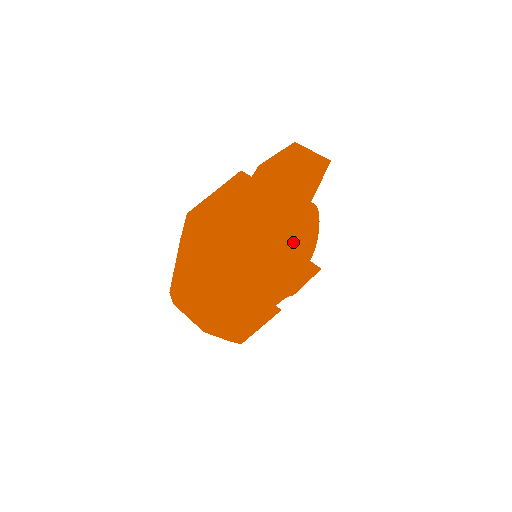
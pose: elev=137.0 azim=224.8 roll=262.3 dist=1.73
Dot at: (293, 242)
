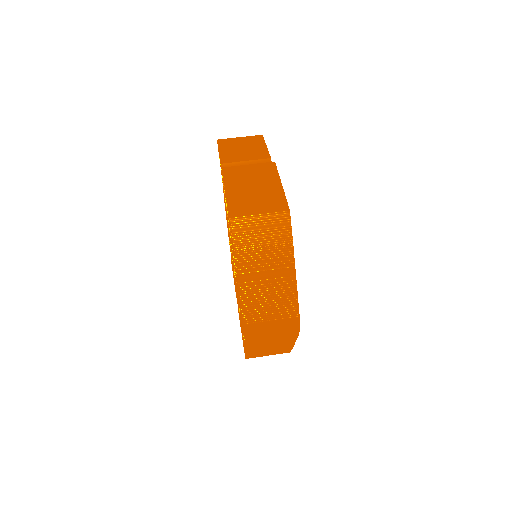
Dot at: occluded
